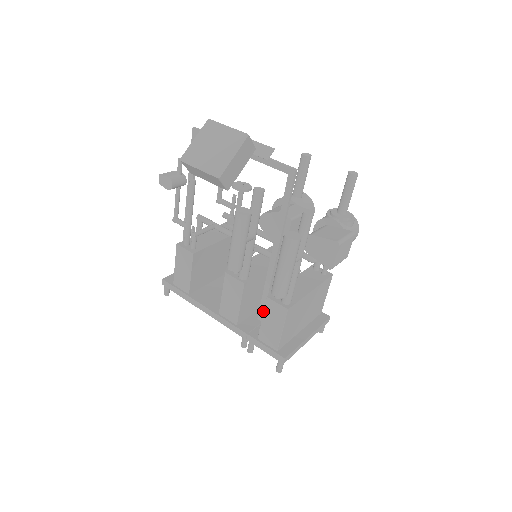
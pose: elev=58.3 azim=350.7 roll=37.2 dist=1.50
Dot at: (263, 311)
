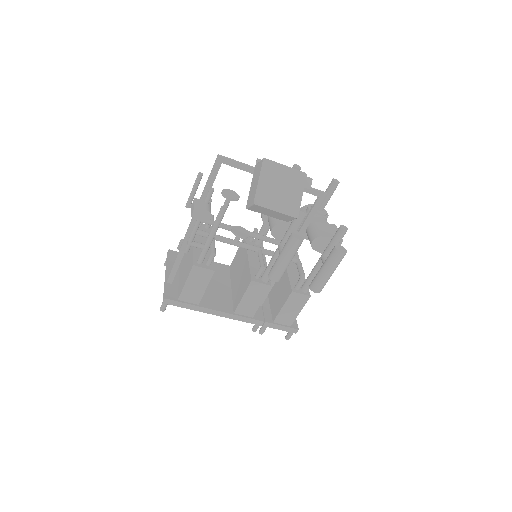
Dot at: (285, 302)
